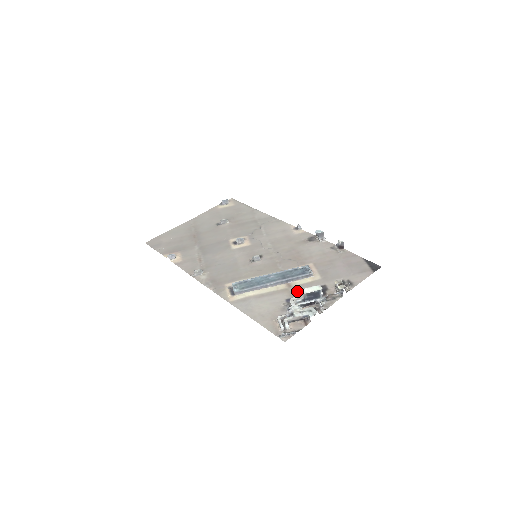
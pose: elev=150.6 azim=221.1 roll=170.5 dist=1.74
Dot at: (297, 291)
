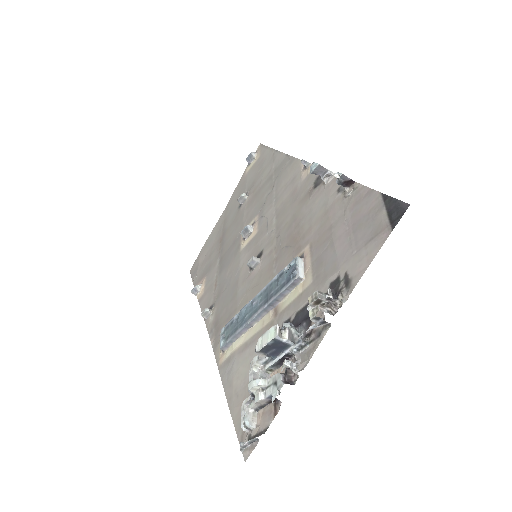
Dot at: occluded
